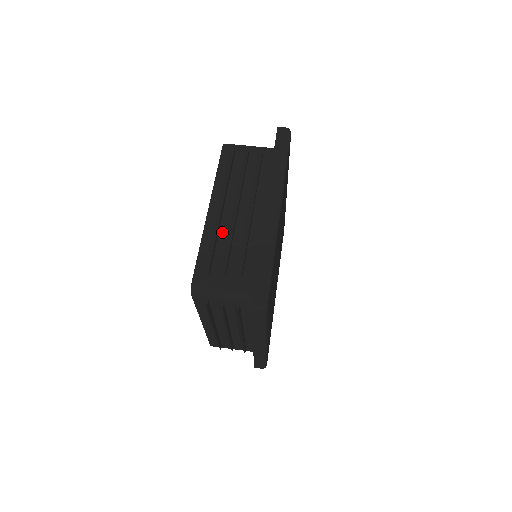
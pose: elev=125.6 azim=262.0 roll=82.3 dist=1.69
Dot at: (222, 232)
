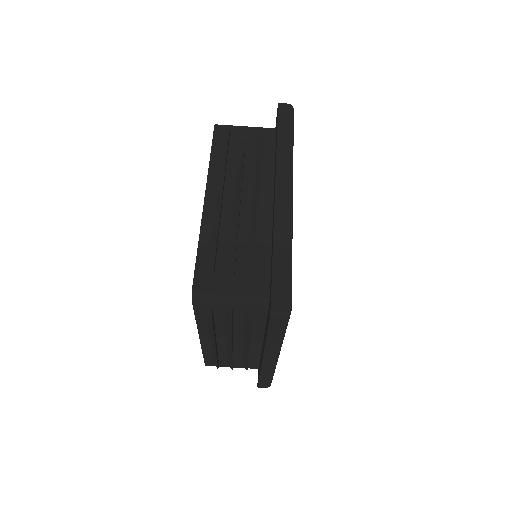
Dot at: (224, 224)
